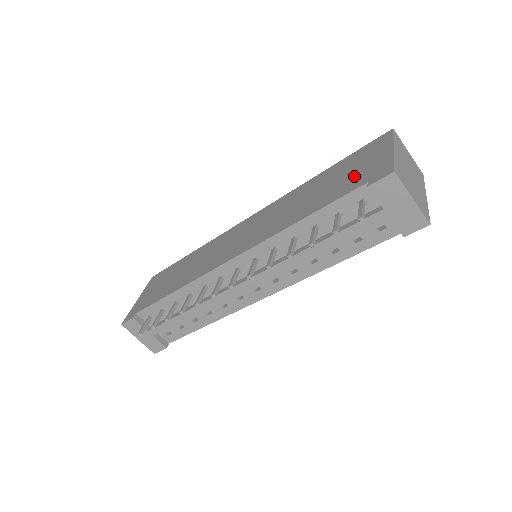
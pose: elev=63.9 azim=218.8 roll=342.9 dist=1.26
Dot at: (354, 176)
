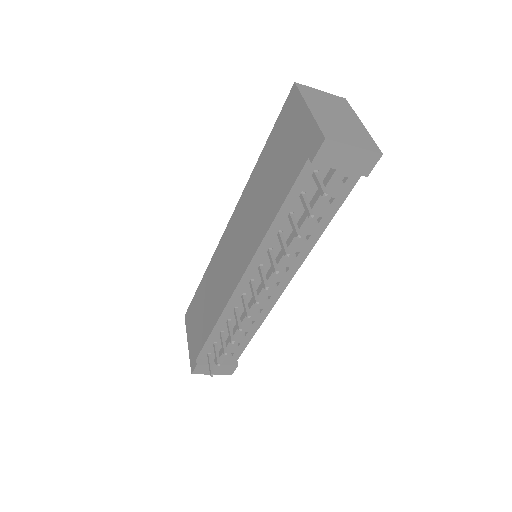
Dot at: (292, 153)
